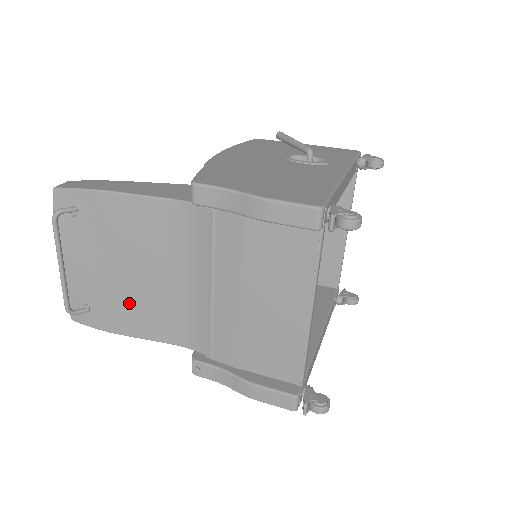
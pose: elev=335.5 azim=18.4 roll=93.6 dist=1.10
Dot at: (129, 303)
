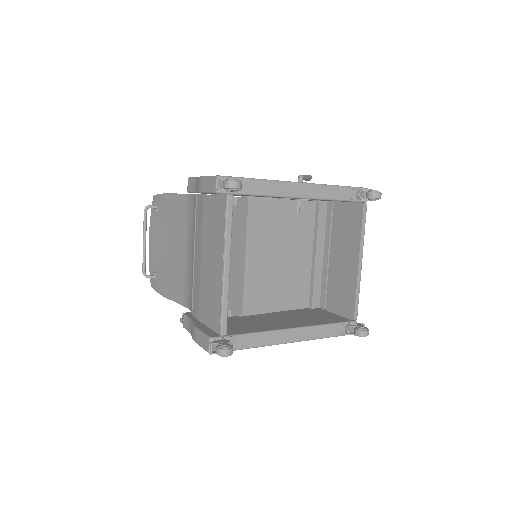
Dot at: (169, 271)
